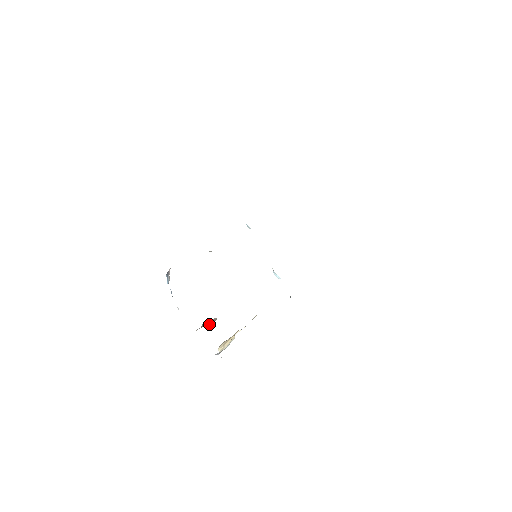
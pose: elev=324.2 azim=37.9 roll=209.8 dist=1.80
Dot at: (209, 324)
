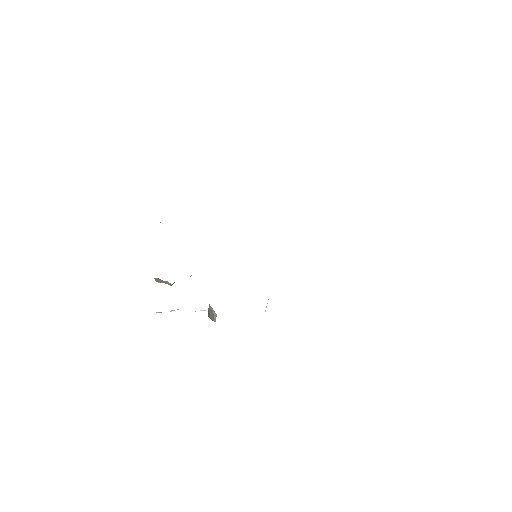
Dot at: (168, 284)
